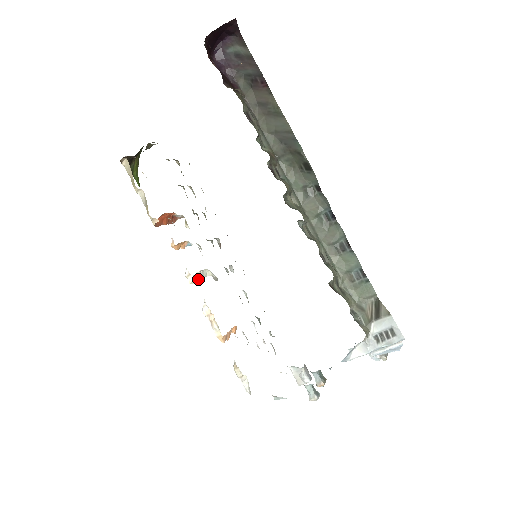
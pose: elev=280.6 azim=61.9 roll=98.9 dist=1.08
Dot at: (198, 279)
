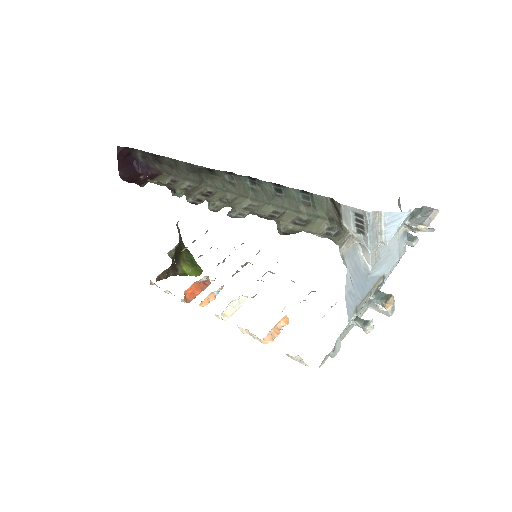
Dot at: (232, 311)
